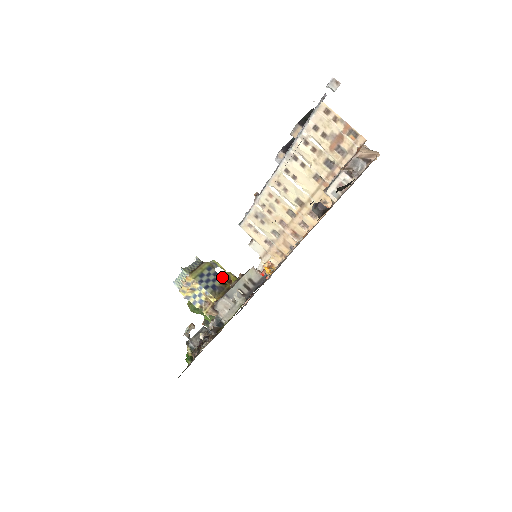
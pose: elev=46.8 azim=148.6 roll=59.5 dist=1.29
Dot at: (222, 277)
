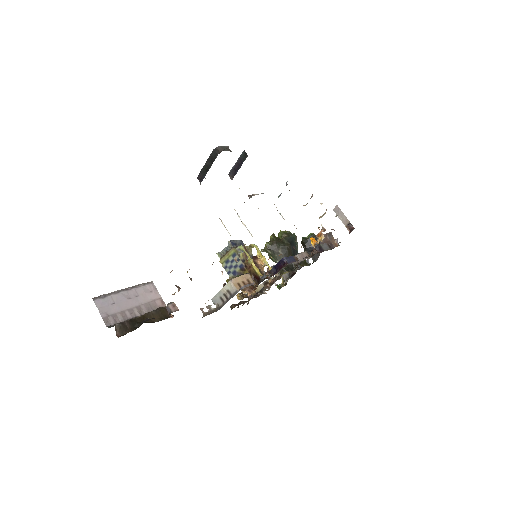
Dot at: (242, 264)
